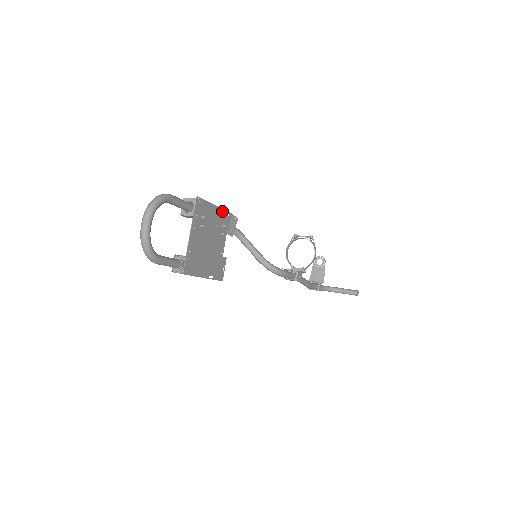
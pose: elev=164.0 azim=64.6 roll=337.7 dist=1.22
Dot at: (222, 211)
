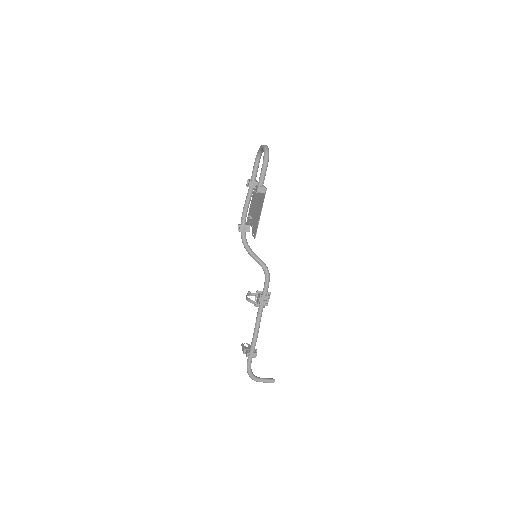
Dot at: (249, 211)
